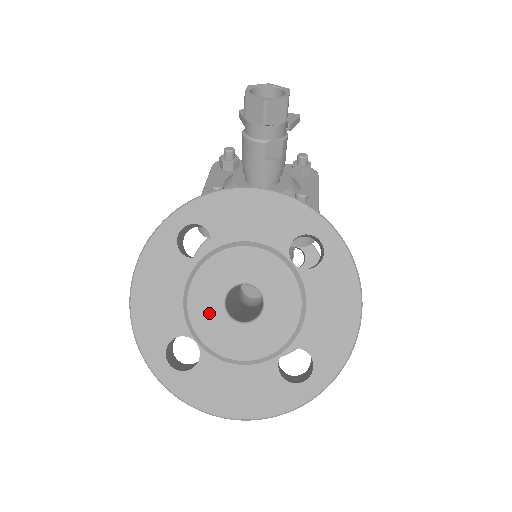
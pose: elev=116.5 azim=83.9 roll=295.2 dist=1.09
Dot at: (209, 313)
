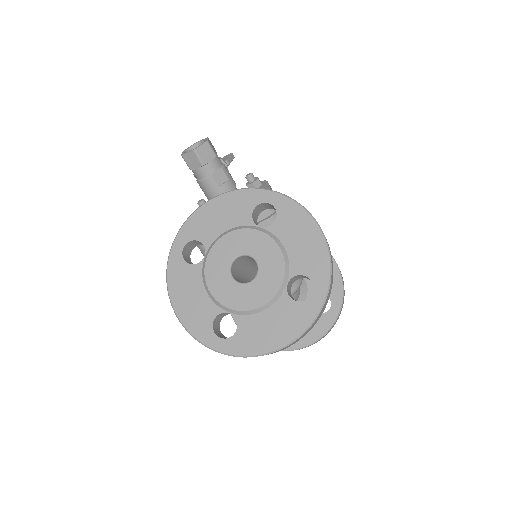
Dot at: (226, 289)
